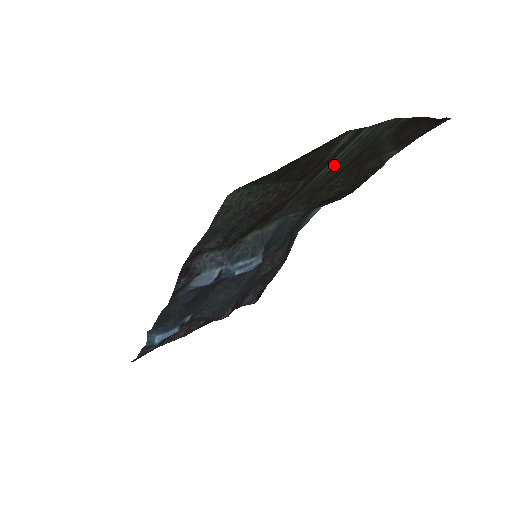
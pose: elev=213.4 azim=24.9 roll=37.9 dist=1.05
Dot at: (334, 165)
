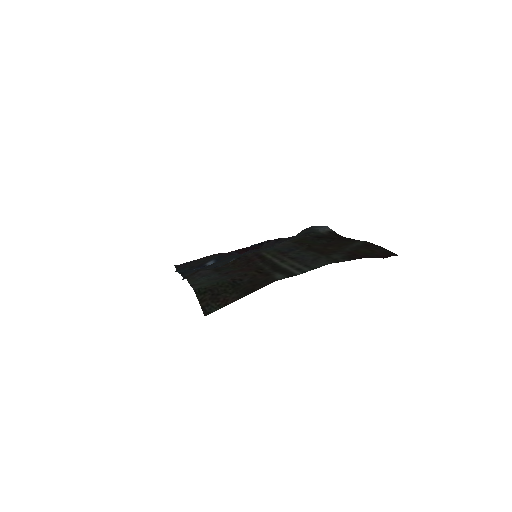
Dot at: (293, 261)
